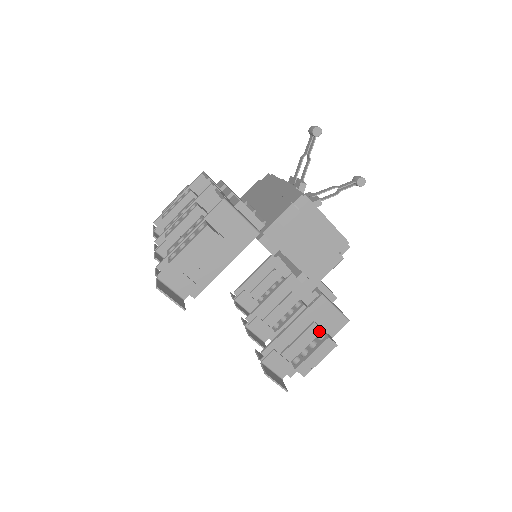
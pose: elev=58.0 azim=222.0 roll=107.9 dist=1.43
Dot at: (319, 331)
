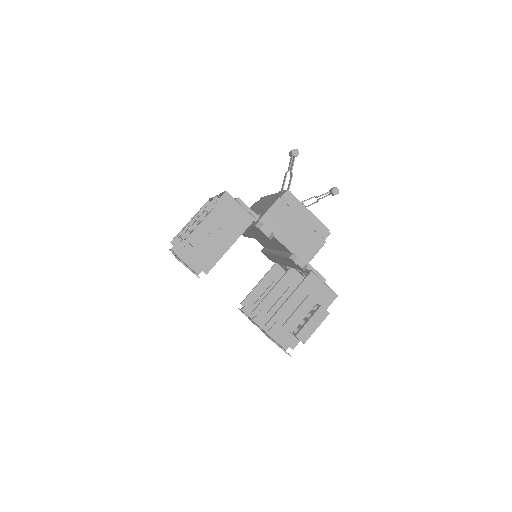
Dot at: (313, 304)
